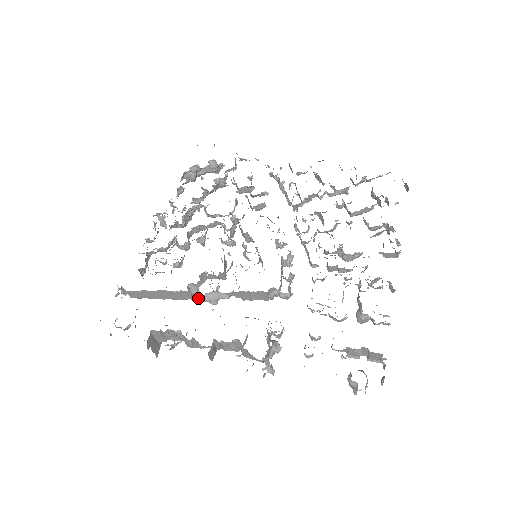
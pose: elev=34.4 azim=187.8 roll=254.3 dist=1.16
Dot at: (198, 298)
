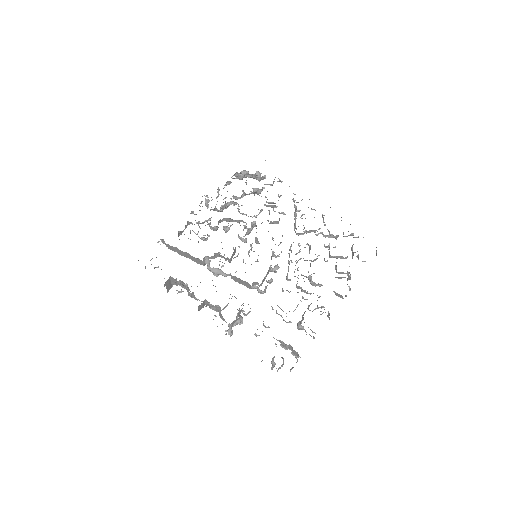
Dot at: (207, 268)
